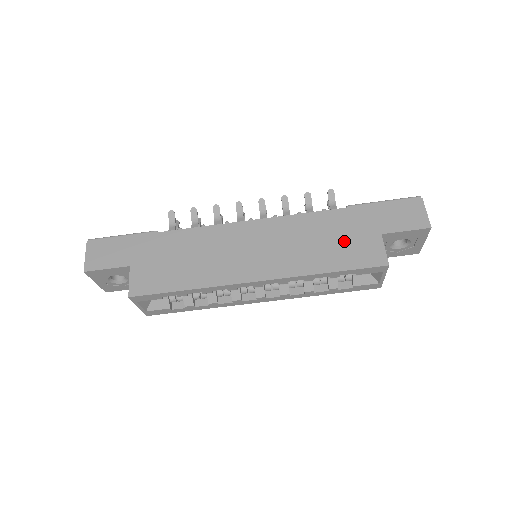
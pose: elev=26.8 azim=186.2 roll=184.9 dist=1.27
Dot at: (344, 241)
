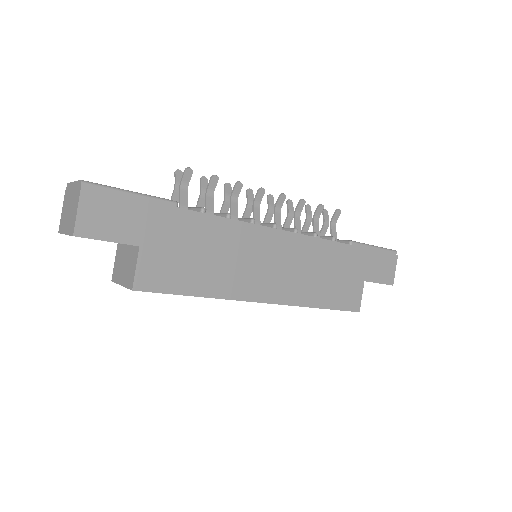
Dot at: (340, 280)
